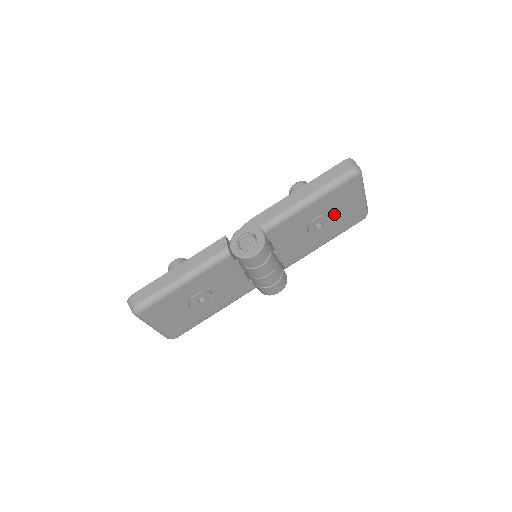
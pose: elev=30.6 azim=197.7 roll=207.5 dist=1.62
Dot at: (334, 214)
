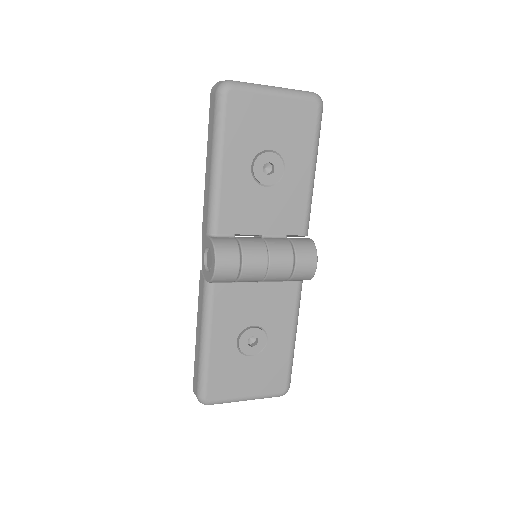
Dot at: (269, 143)
